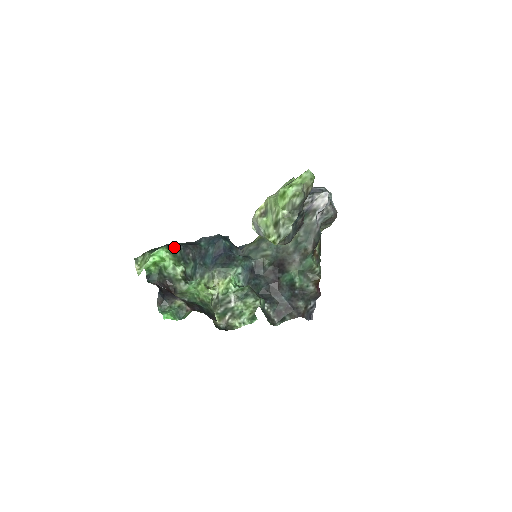
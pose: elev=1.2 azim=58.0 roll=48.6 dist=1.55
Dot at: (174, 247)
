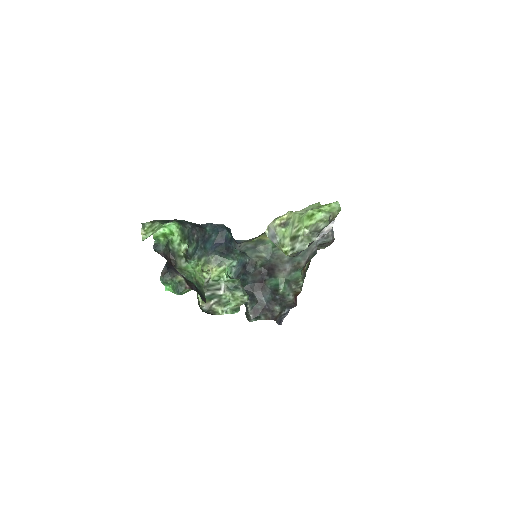
Dot at: (184, 225)
